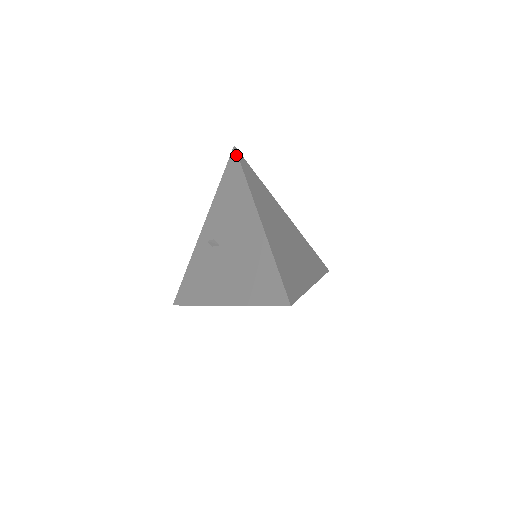
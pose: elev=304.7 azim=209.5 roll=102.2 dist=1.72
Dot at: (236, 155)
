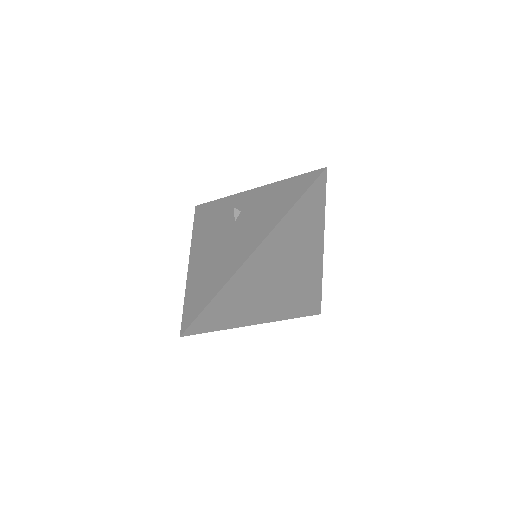
Dot at: (316, 178)
